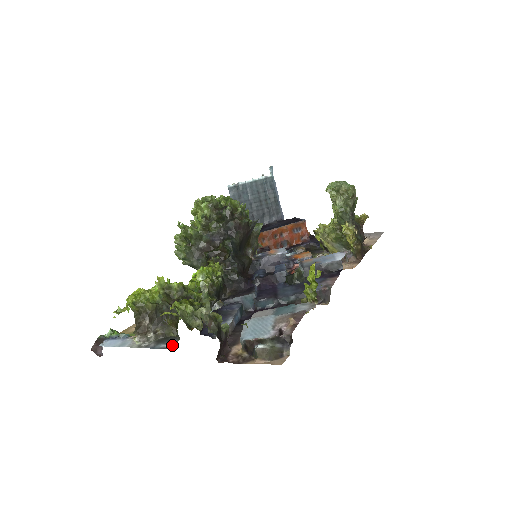
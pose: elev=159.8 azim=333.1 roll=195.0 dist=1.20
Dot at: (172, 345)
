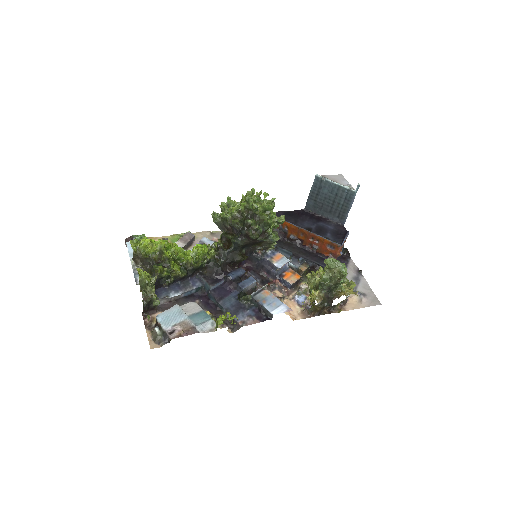
Dot at: occluded
